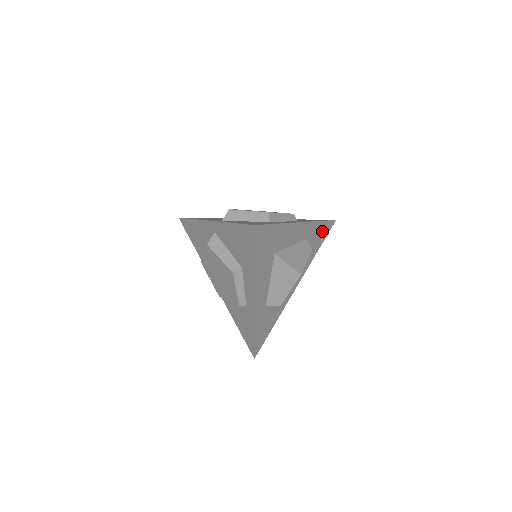
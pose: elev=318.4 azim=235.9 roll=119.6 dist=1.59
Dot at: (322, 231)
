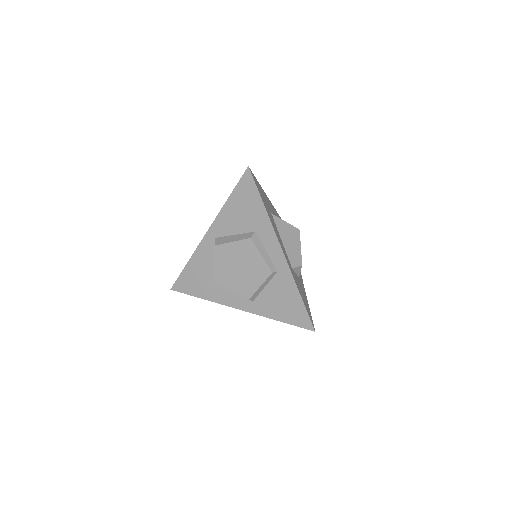
Dot at: occluded
